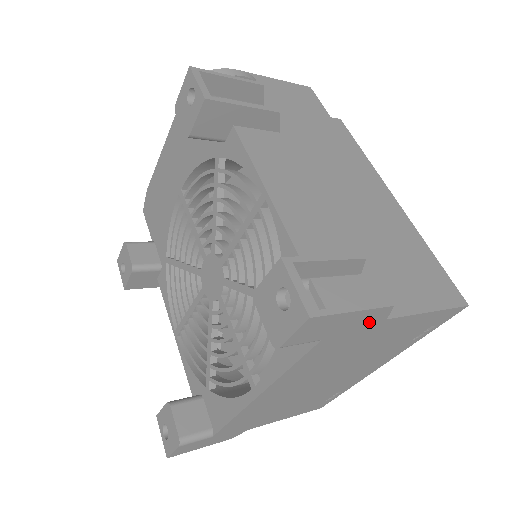
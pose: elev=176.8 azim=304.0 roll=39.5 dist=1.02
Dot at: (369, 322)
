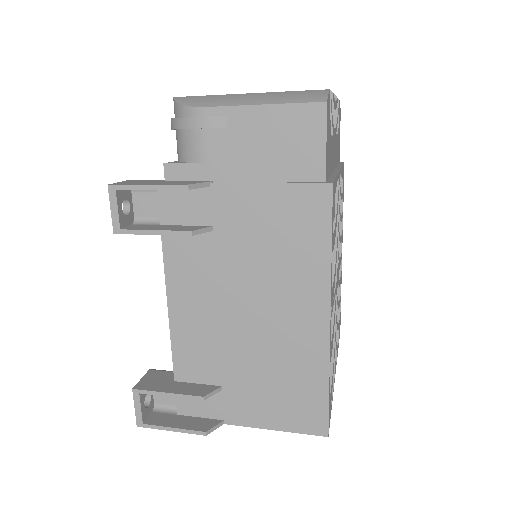
Dot at: (207, 421)
